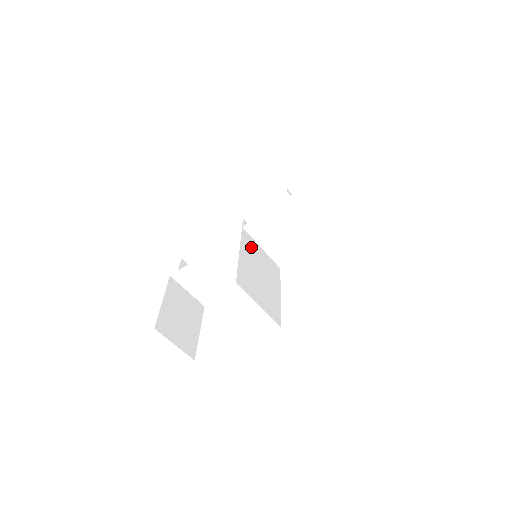
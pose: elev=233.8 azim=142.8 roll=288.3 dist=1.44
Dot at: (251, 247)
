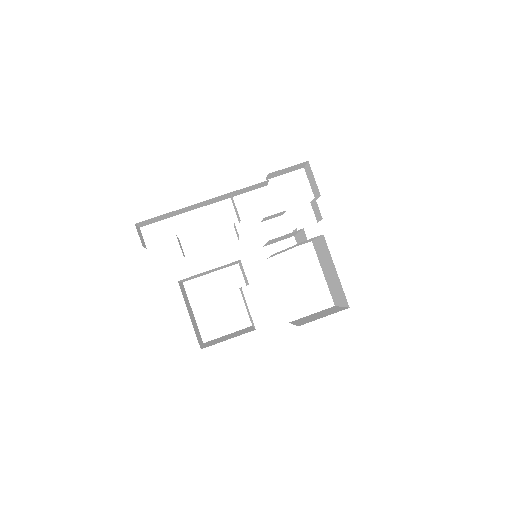
Dot at: occluded
